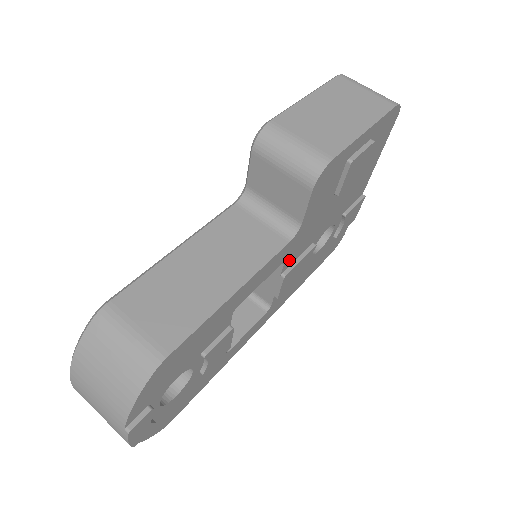
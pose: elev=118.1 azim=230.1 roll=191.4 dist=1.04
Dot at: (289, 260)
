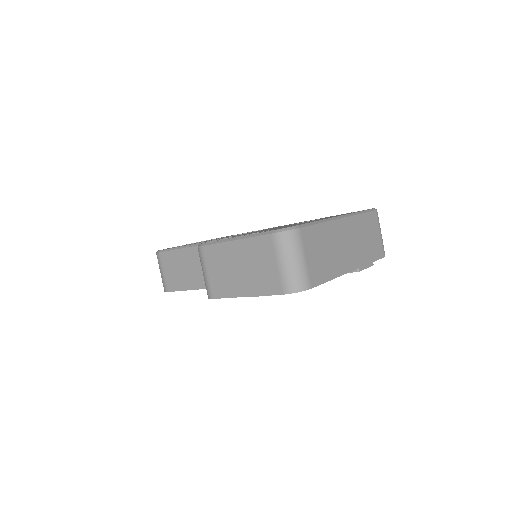
Dot at: occluded
